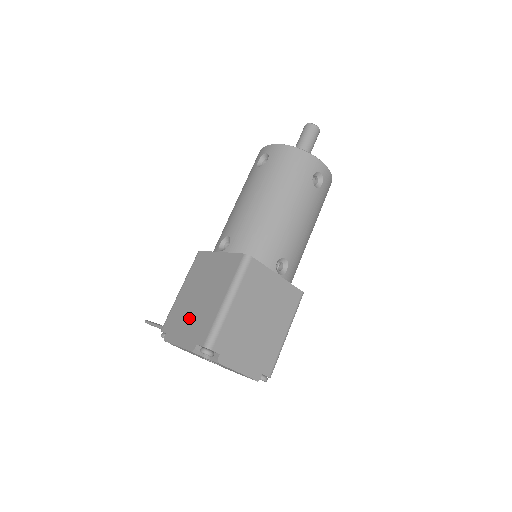
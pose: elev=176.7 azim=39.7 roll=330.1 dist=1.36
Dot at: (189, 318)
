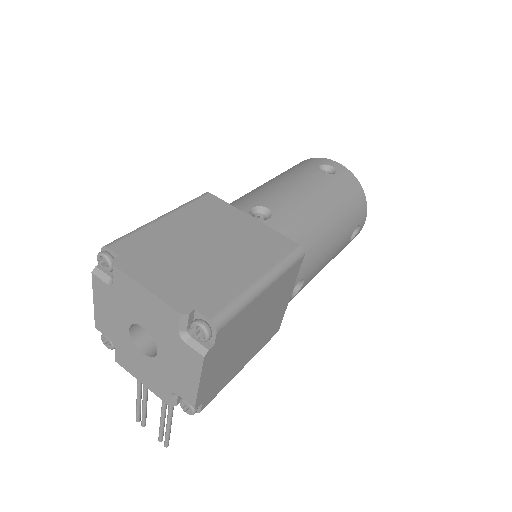
Dot at: occluded
